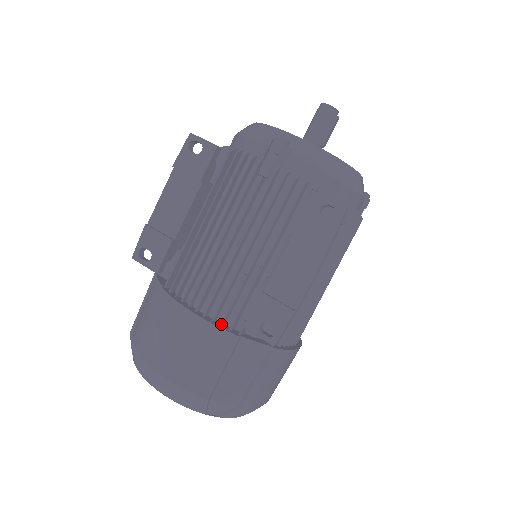
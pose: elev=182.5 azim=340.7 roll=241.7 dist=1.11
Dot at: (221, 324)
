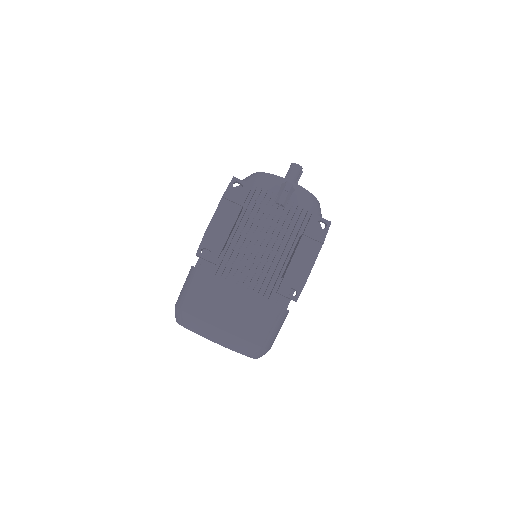
Dot at: occluded
